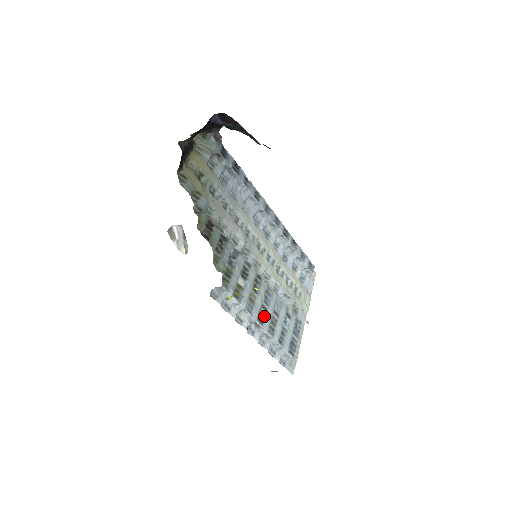
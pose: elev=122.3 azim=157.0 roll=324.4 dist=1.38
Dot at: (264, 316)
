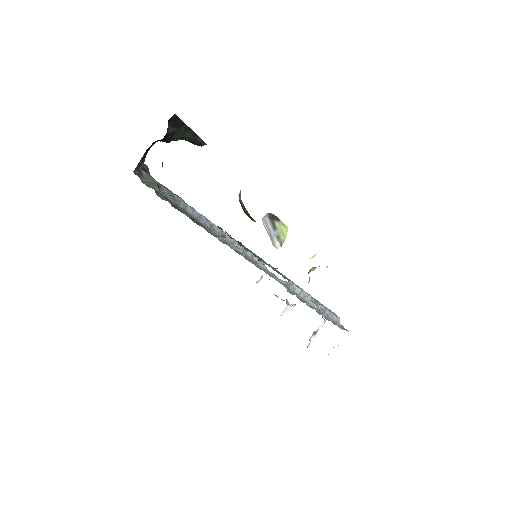
Dot at: occluded
